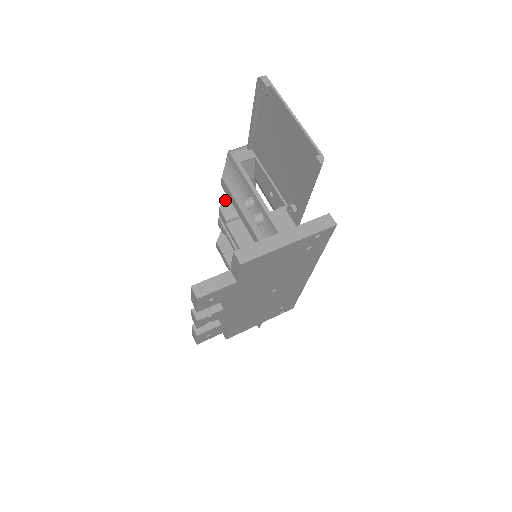
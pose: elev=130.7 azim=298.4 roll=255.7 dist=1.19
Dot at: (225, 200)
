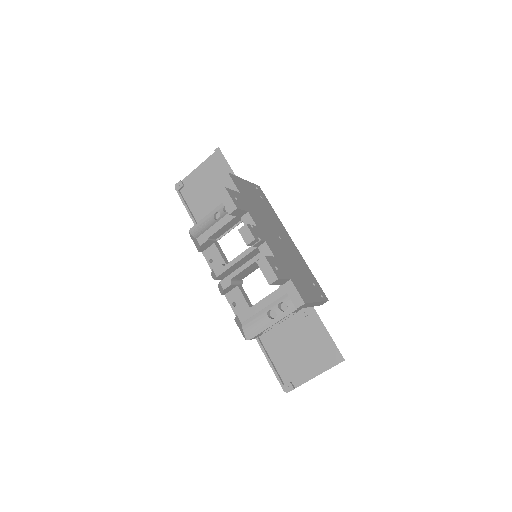
Dot at: occluded
